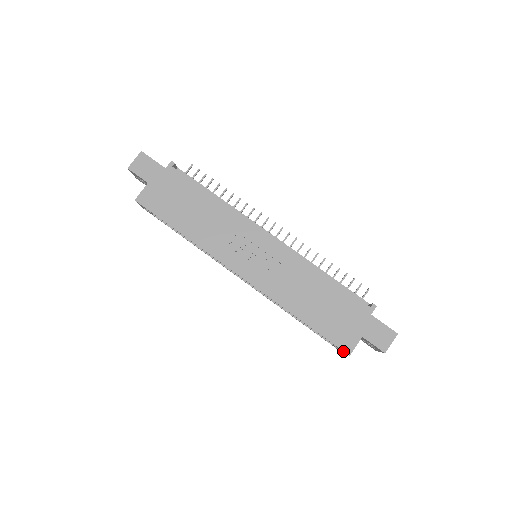
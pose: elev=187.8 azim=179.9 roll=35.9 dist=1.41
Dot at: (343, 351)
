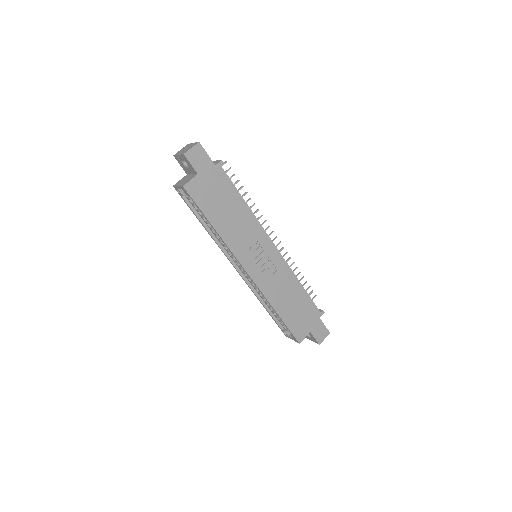
Dot at: (297, 340)
